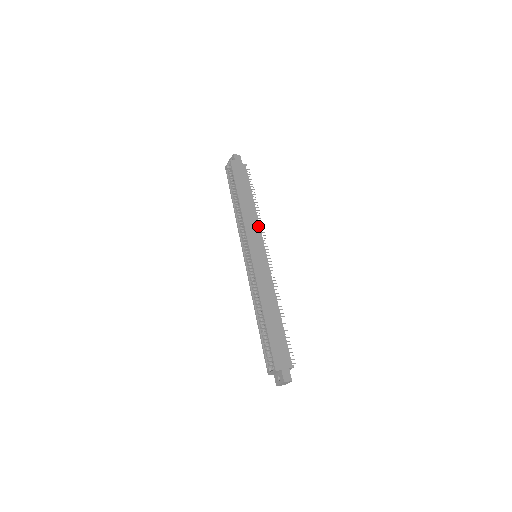
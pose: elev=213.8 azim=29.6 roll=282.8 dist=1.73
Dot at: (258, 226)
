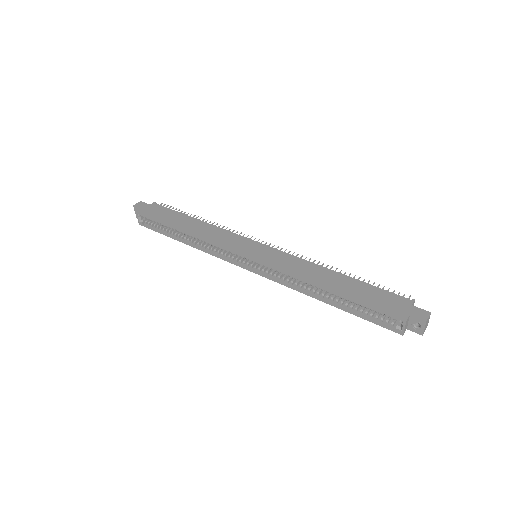
Dot at: (226, 232)
